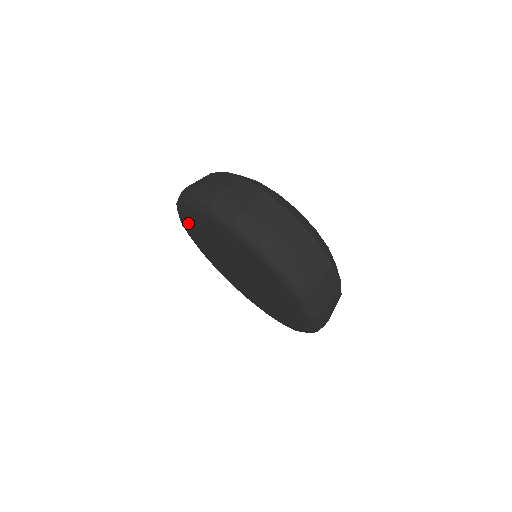
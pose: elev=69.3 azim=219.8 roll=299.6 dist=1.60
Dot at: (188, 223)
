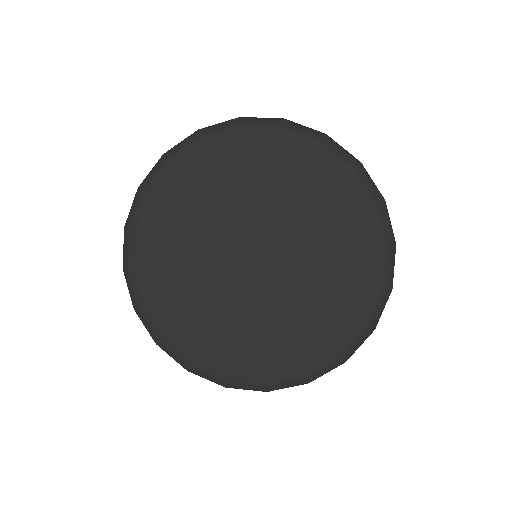
Dot at: (176, 183)
